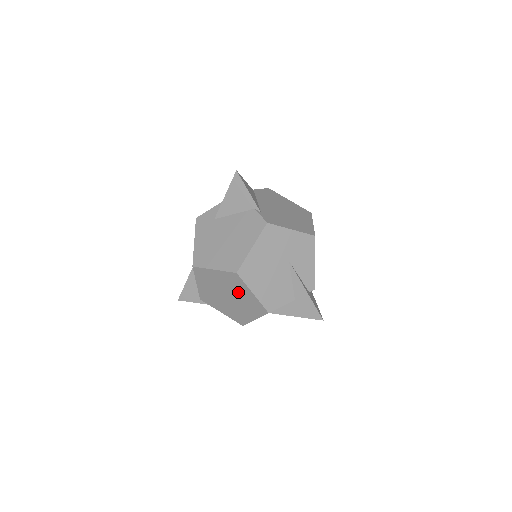
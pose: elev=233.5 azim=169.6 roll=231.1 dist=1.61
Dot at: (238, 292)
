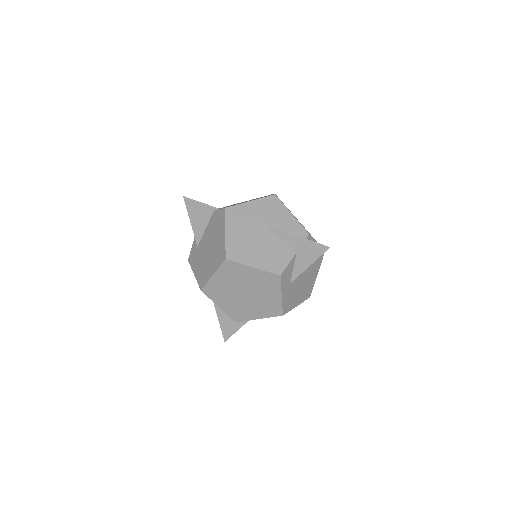
Dot at: (245, 279)
